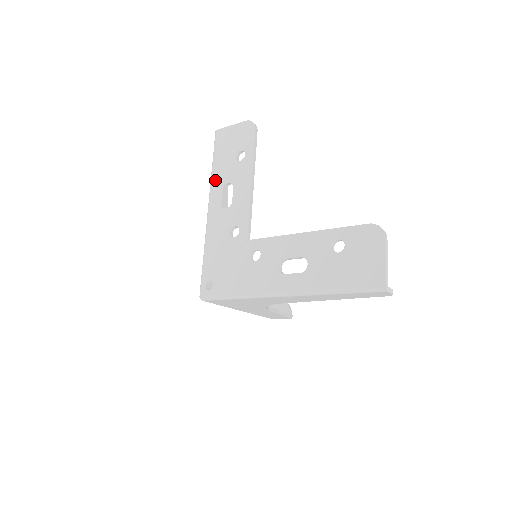
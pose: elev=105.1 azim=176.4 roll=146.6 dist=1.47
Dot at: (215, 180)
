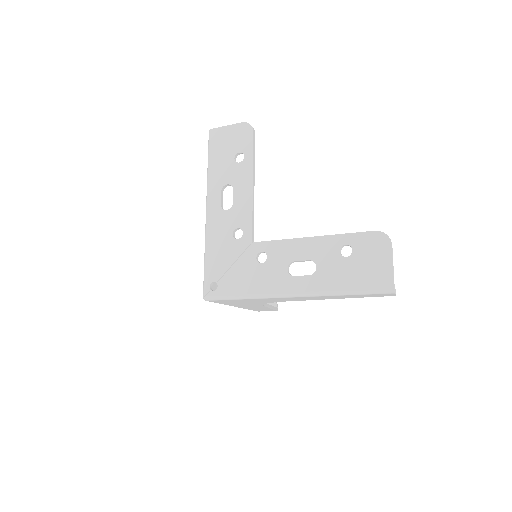
Dot at: (212, 181)
